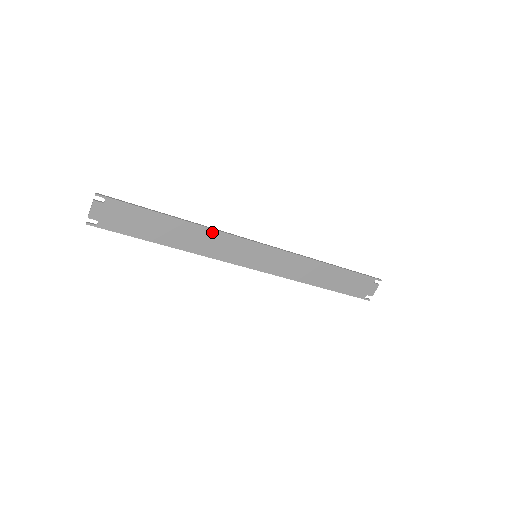
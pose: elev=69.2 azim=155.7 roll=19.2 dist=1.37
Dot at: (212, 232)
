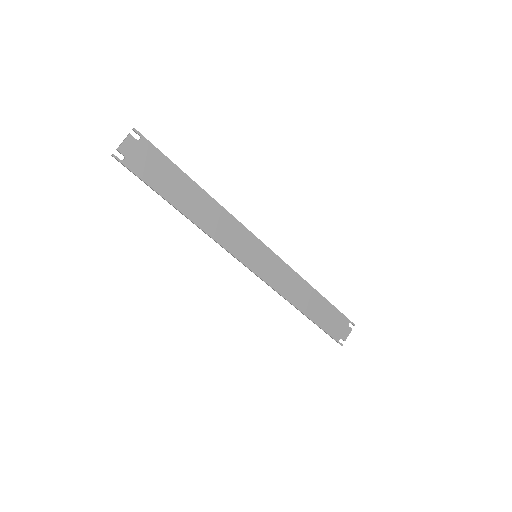
Dot at: (225, 213)
